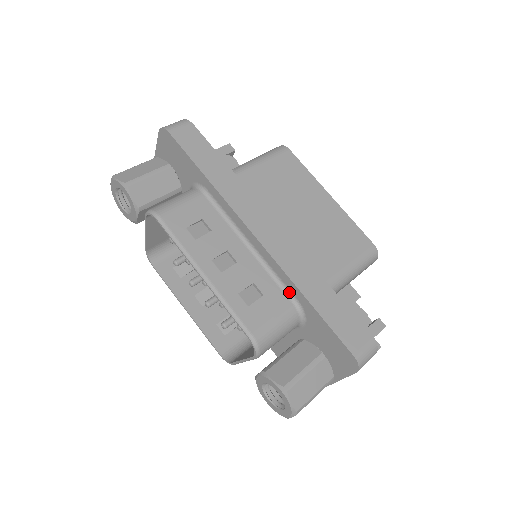
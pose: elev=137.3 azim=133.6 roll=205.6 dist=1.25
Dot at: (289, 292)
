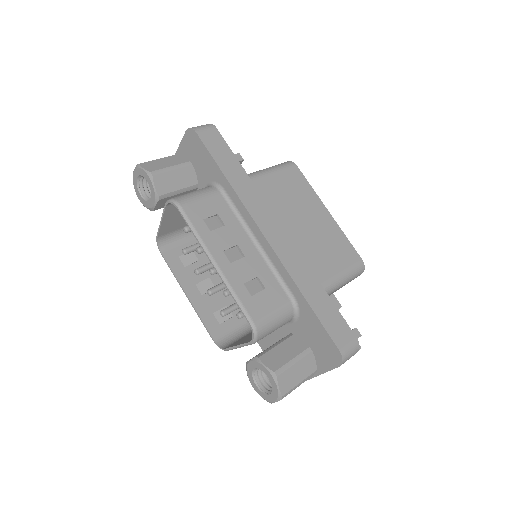
Dot at: (288, 289)
